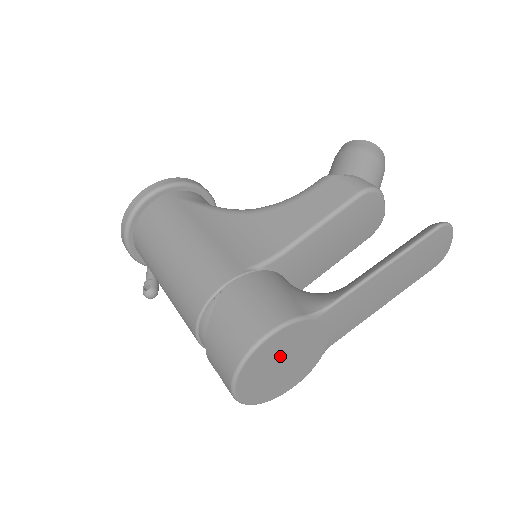
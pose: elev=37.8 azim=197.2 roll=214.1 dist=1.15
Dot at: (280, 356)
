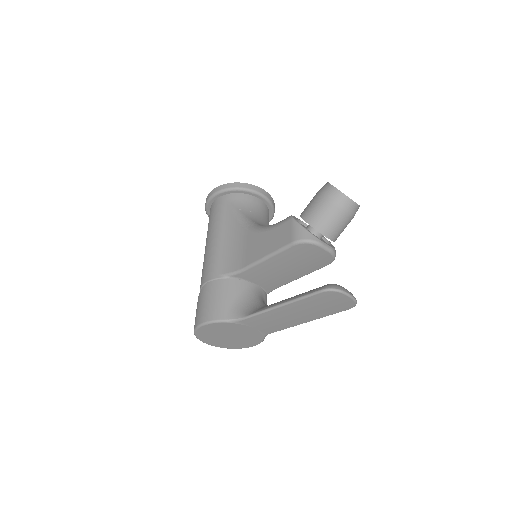
Dot at: (222, 333)
